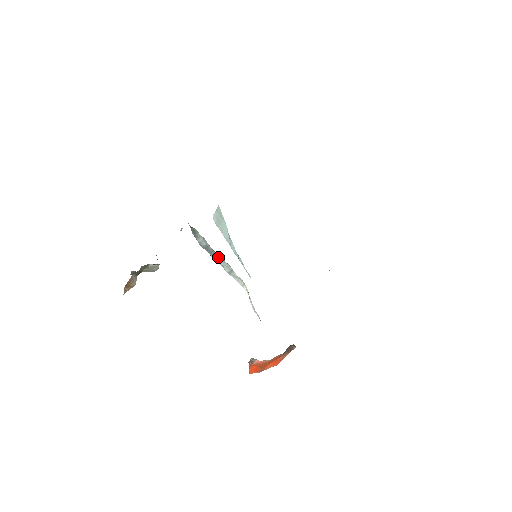
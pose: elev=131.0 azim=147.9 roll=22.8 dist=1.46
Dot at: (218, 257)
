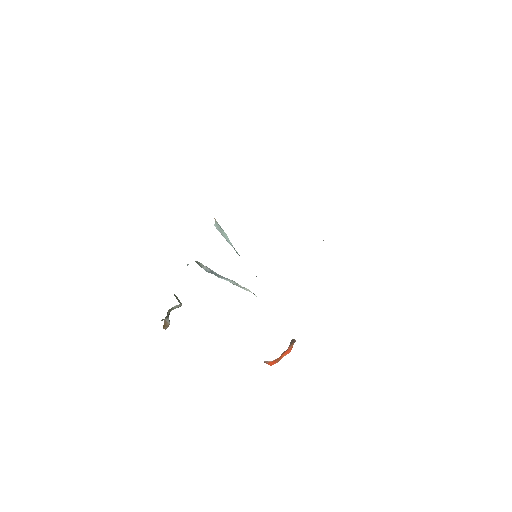
Dot at: (223, 277)
